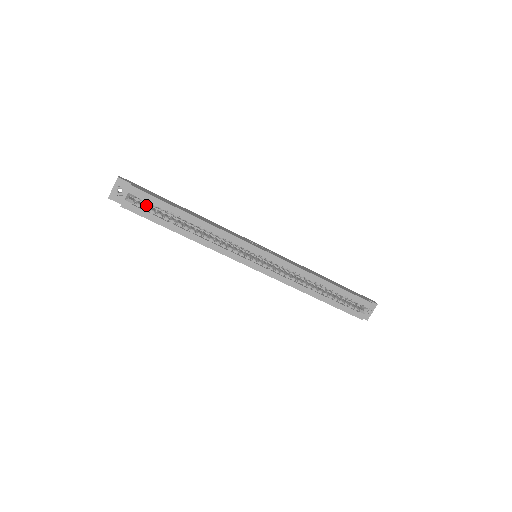
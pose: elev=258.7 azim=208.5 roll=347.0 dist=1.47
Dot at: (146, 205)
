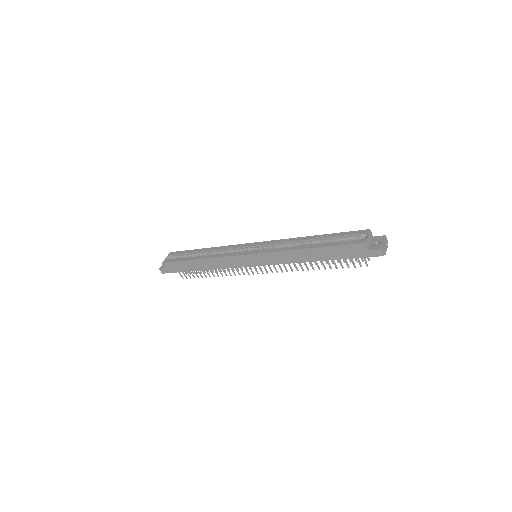
Dot at: occluded
